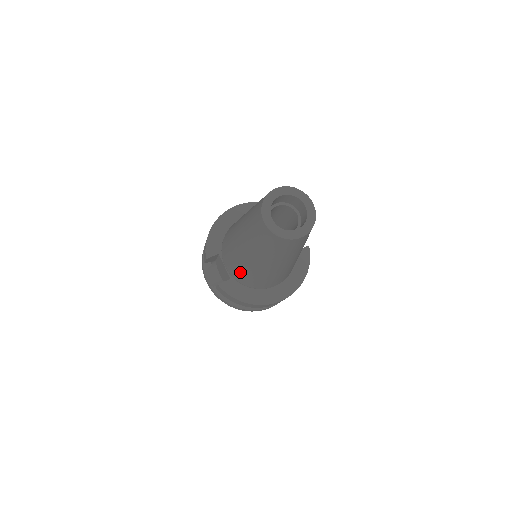
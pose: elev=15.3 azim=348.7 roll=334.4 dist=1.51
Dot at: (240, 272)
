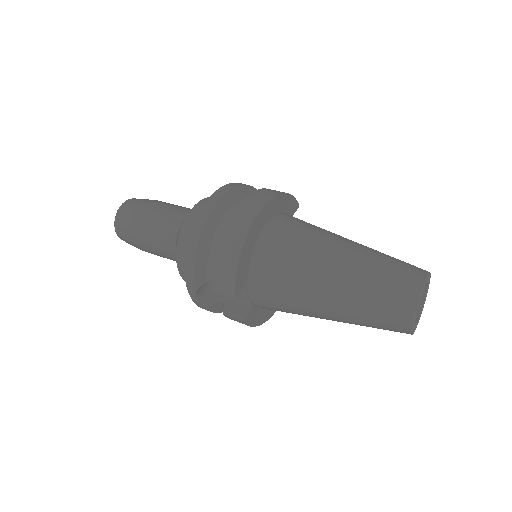
Dot at: (281, 311)
